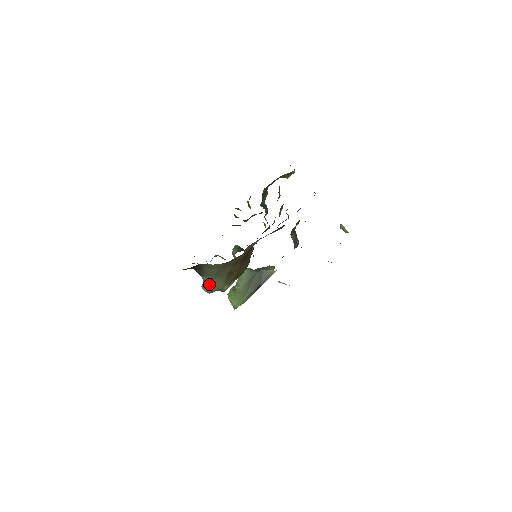
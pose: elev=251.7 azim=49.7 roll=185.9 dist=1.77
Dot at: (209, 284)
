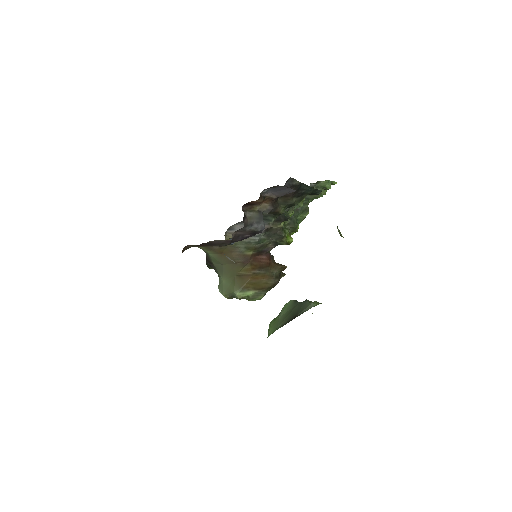
Dot at: (222, 285)
